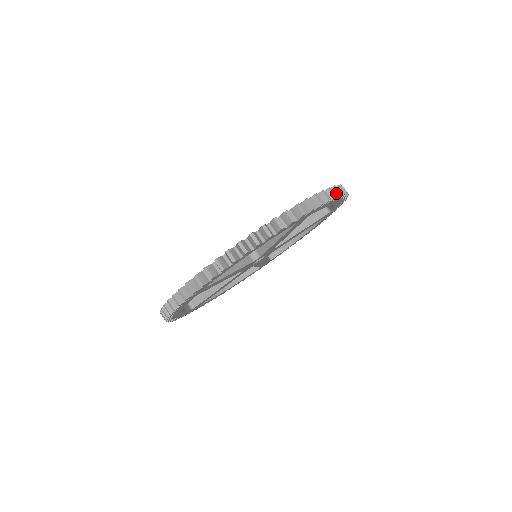
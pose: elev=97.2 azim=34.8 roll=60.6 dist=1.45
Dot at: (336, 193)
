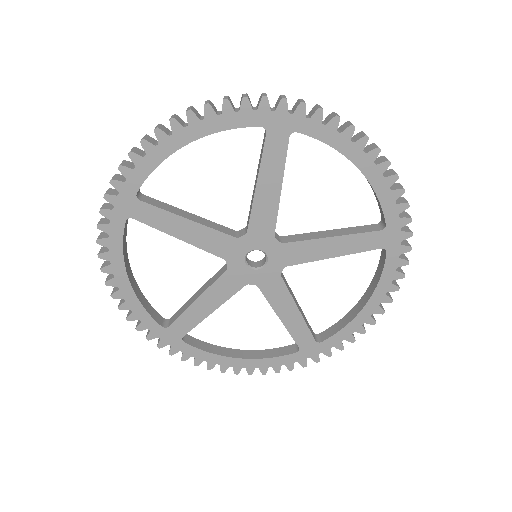
Dot at: (347, 125)
